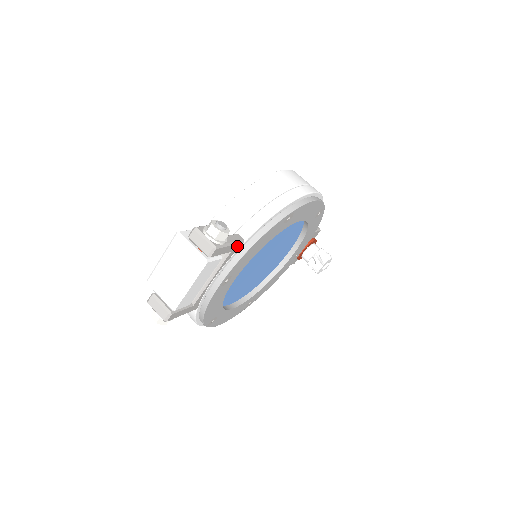
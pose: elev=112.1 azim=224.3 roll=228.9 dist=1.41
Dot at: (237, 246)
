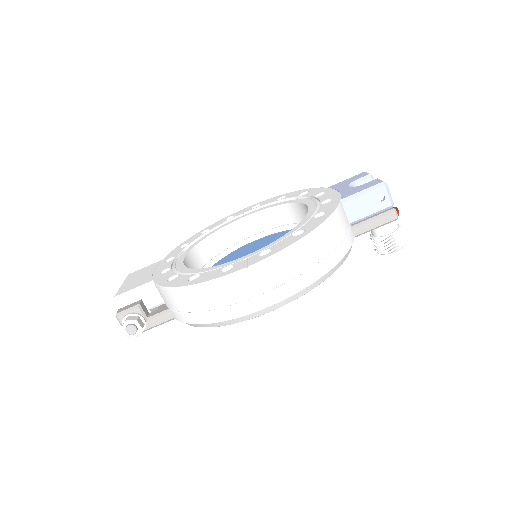
Dot at: (167, 320)
